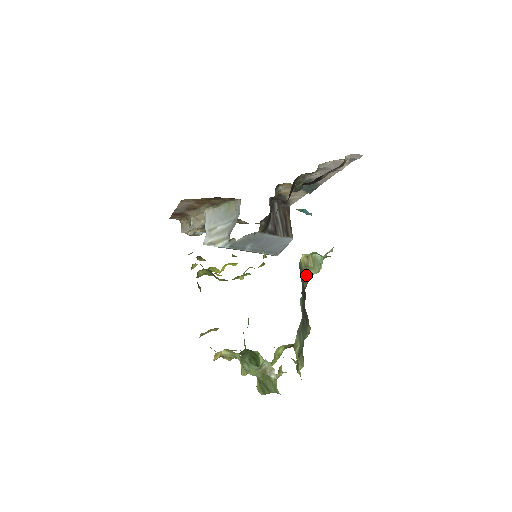
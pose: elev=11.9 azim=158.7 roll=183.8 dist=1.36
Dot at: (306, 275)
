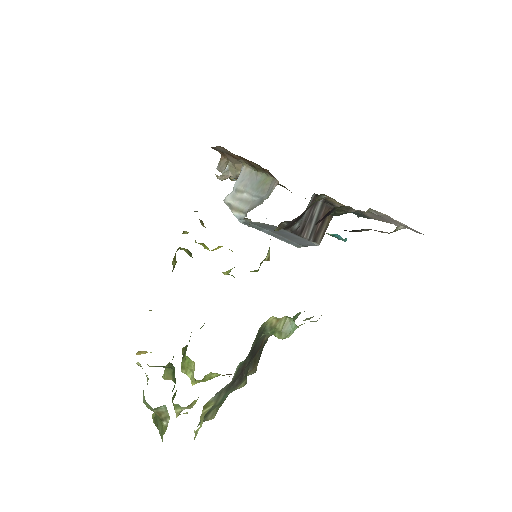
Dot at: (269, 334)
